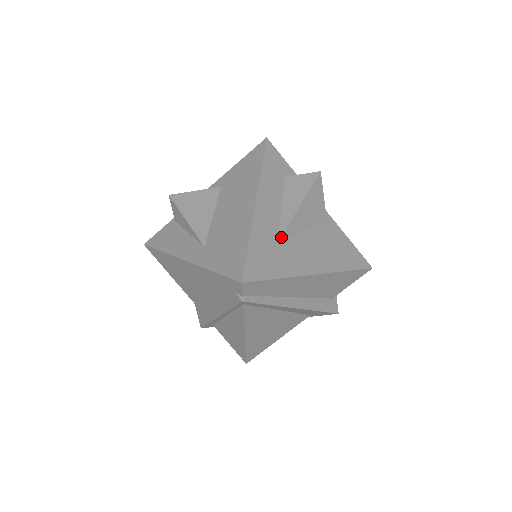
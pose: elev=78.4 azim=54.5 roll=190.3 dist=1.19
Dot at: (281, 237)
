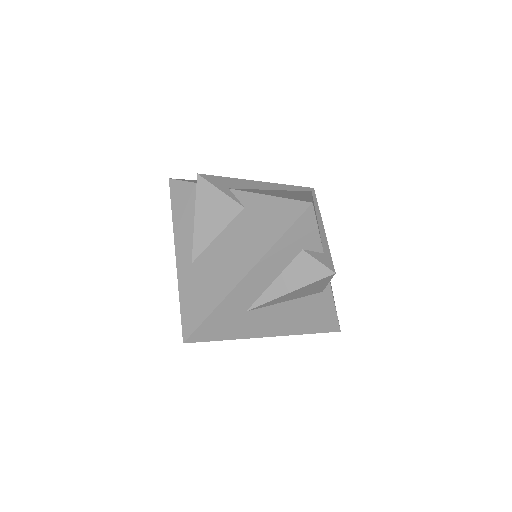
Dot at: (251, 309)
